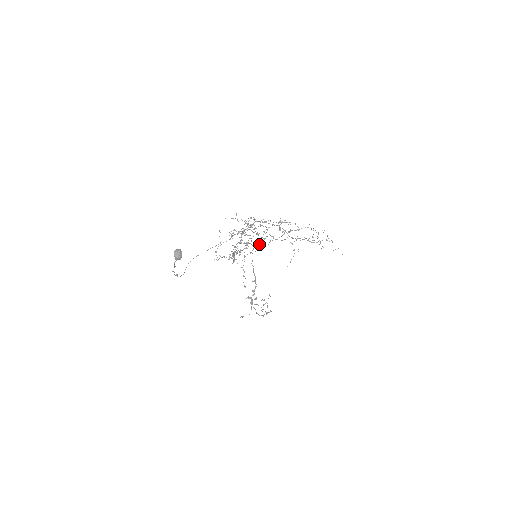
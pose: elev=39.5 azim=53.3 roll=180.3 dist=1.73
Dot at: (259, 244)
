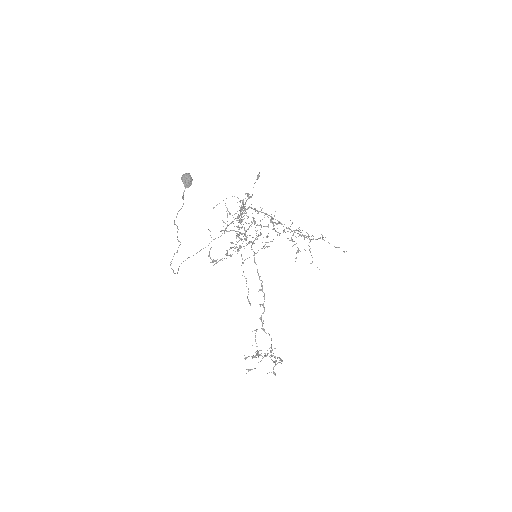
Dot at: (257, 239)
